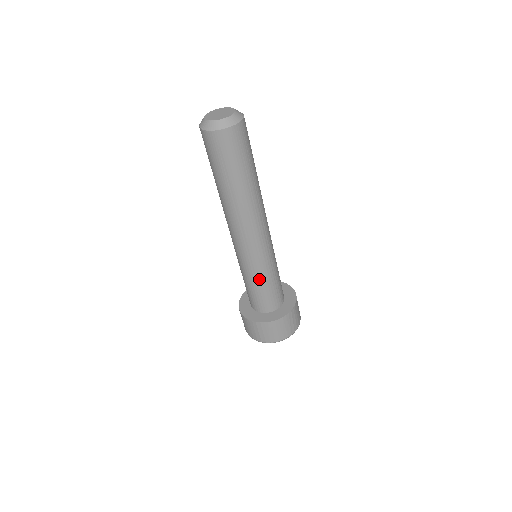
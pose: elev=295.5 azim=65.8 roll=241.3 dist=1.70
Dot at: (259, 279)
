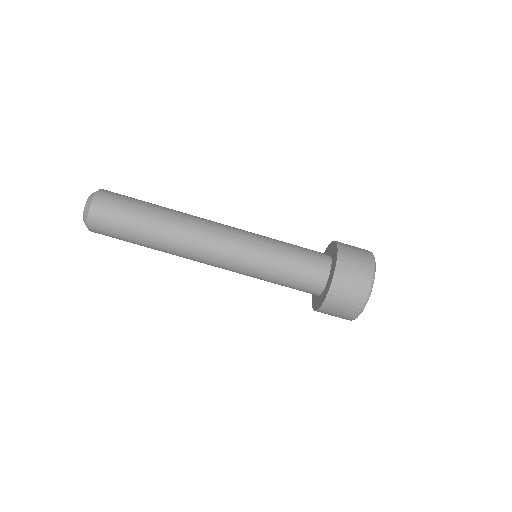
Dot at: (275, 262)
